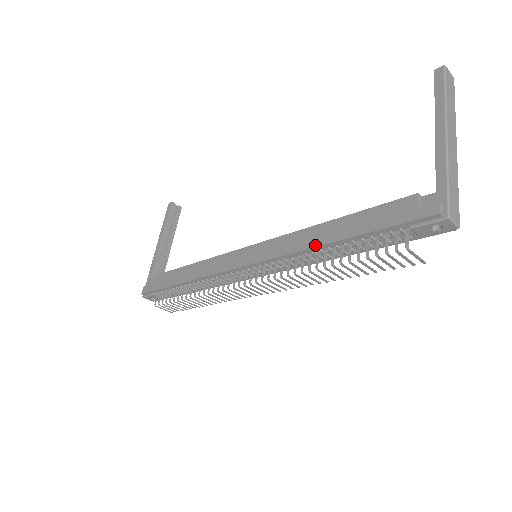
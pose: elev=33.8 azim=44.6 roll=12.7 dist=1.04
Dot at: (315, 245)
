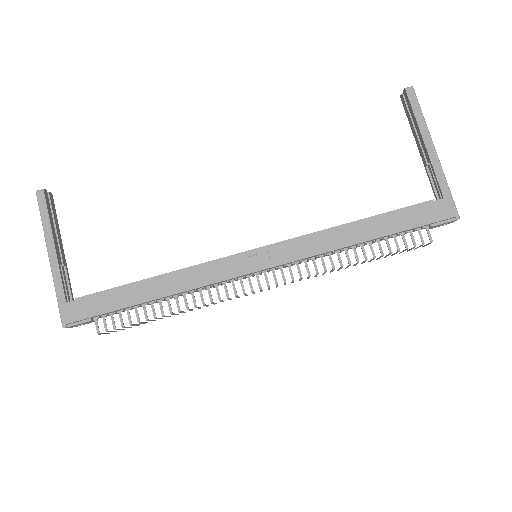
Dot at: (349, 244)
